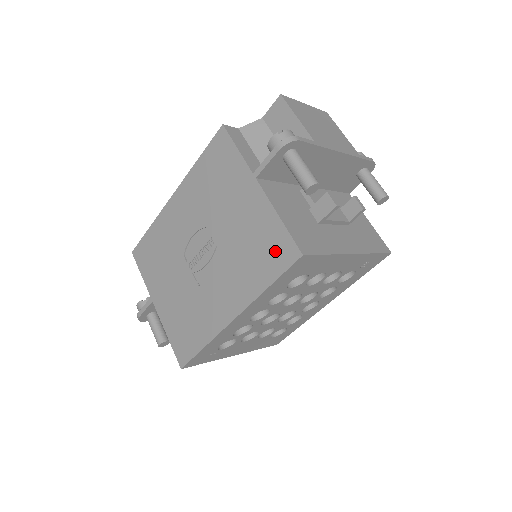
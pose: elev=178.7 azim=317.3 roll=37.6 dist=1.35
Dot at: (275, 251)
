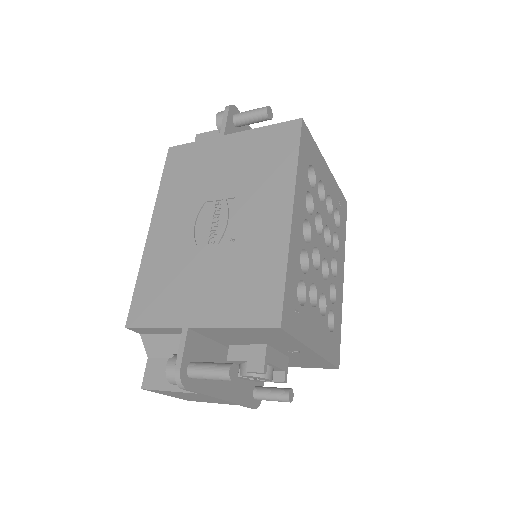
Dot at: (280, 140)
